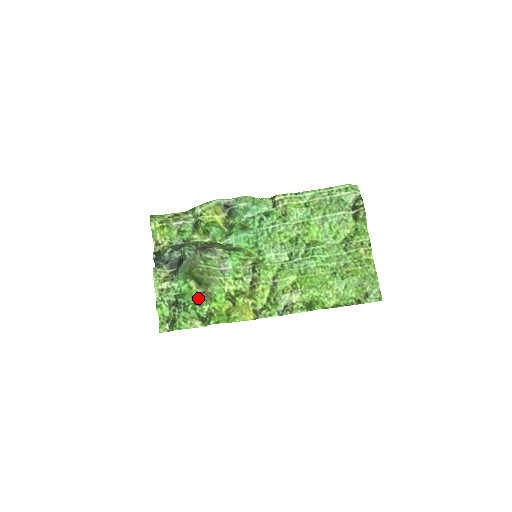
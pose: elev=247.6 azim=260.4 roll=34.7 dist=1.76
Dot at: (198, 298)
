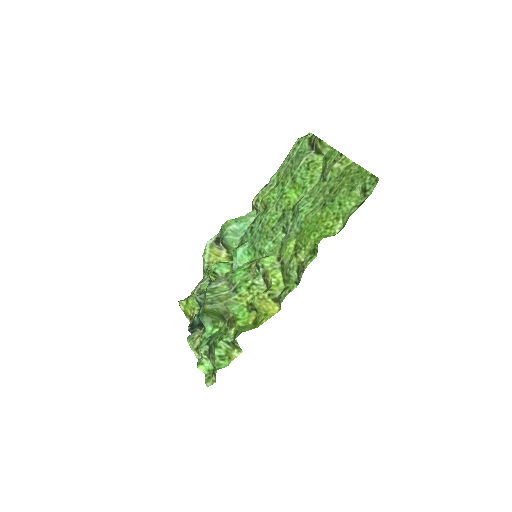
Dot at: (226, 330)
